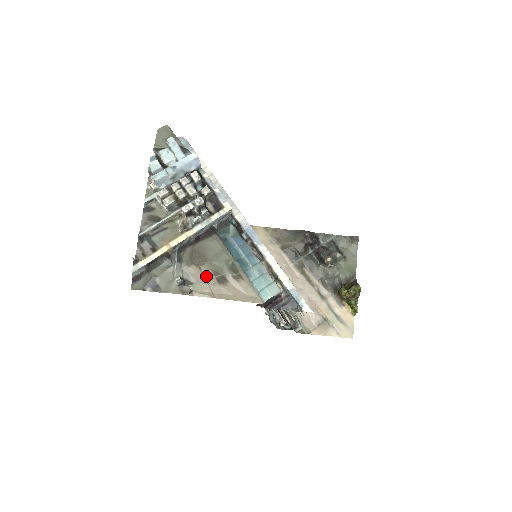
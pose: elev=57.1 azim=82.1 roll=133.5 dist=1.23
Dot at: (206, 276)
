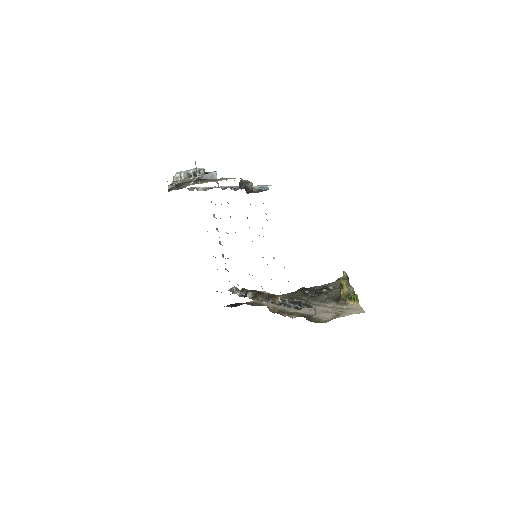
Dot at: (207, 181)
